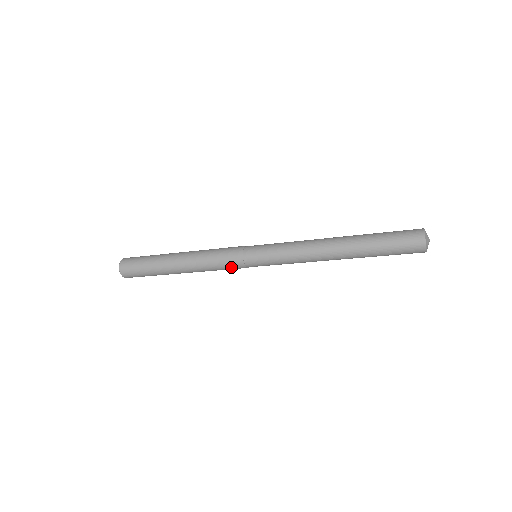
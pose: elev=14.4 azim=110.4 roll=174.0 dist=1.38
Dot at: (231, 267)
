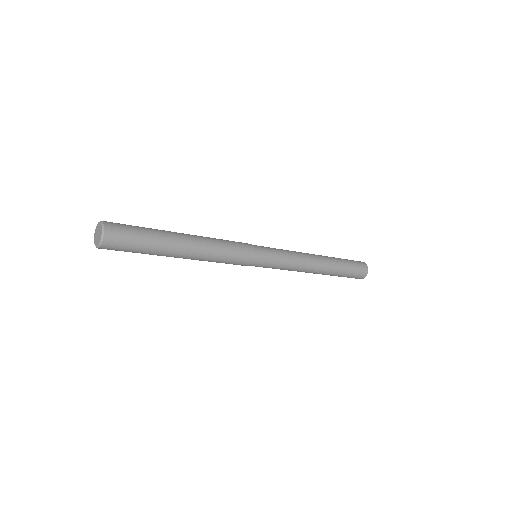
Dot at: occluded
